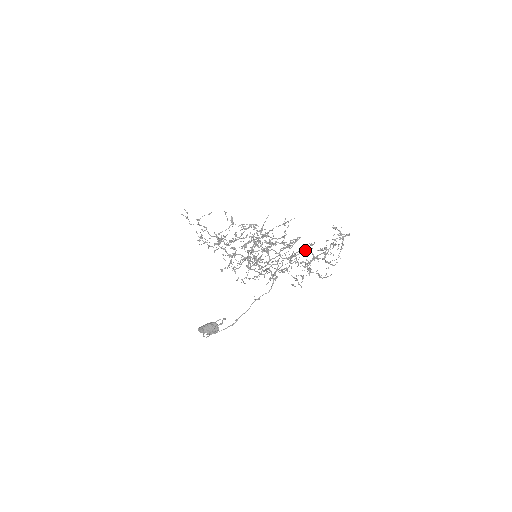
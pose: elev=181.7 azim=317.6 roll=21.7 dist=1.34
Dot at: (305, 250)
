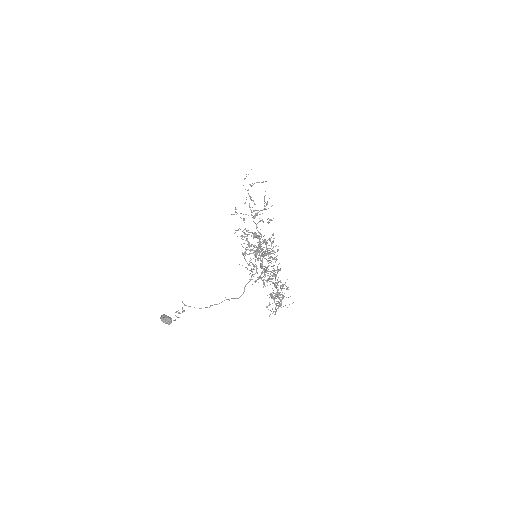
Dot at: (272, 283)
